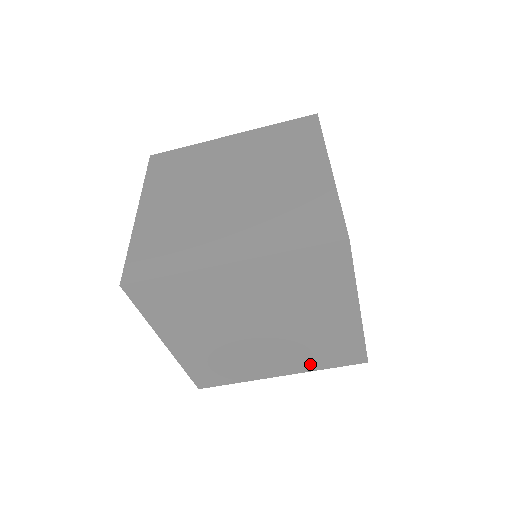
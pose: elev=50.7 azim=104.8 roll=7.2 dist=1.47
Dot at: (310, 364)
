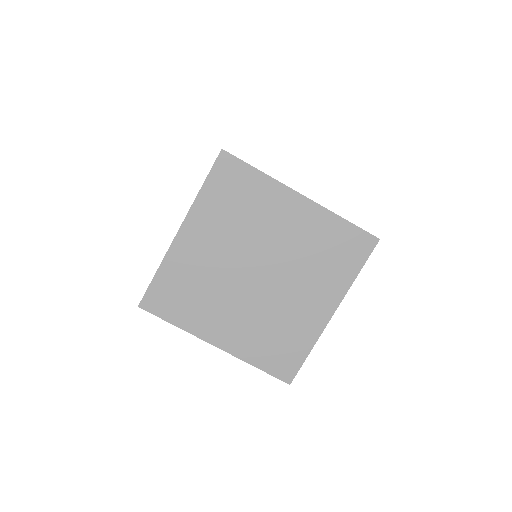
Dot at: (250, 350)
